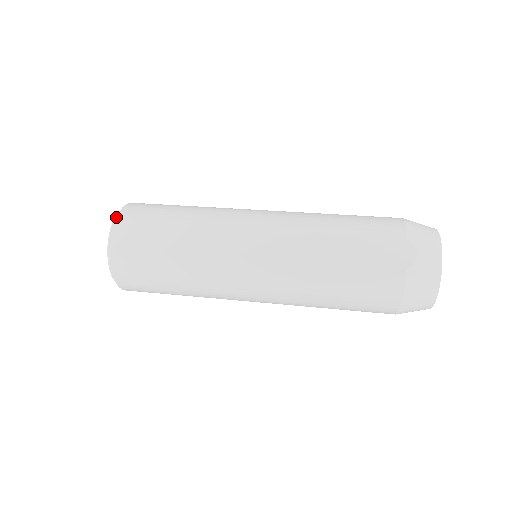
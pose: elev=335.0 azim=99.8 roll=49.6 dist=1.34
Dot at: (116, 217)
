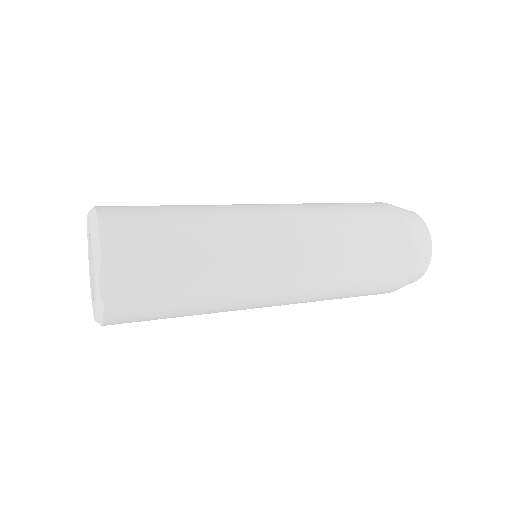
Dot at: (101, 258)
